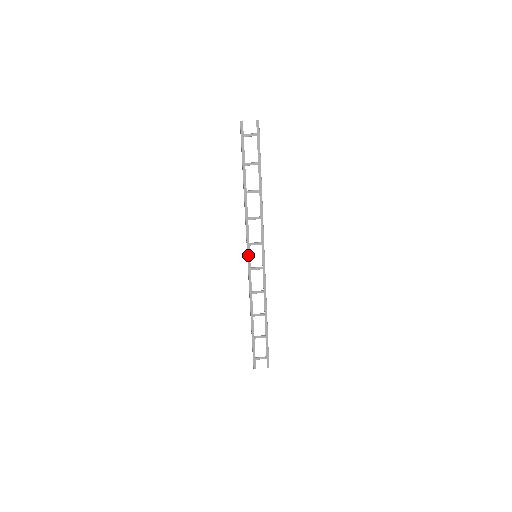
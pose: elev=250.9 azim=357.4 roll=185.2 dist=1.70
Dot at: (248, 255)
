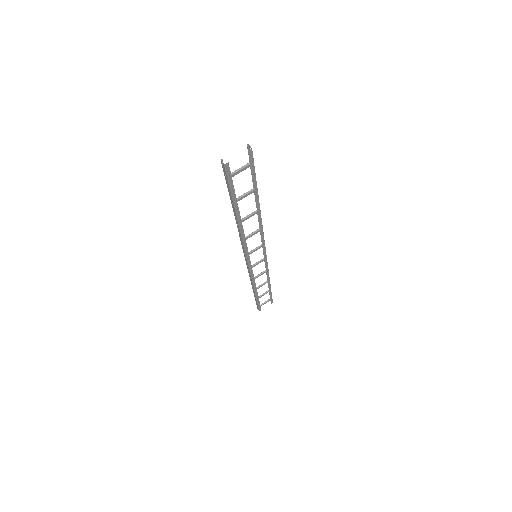
Dot at: (248, 261)
